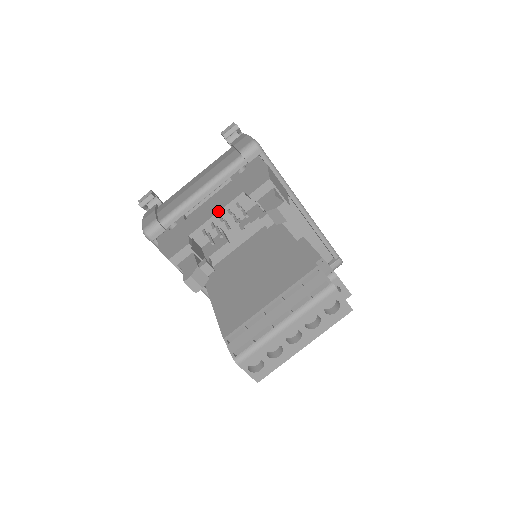
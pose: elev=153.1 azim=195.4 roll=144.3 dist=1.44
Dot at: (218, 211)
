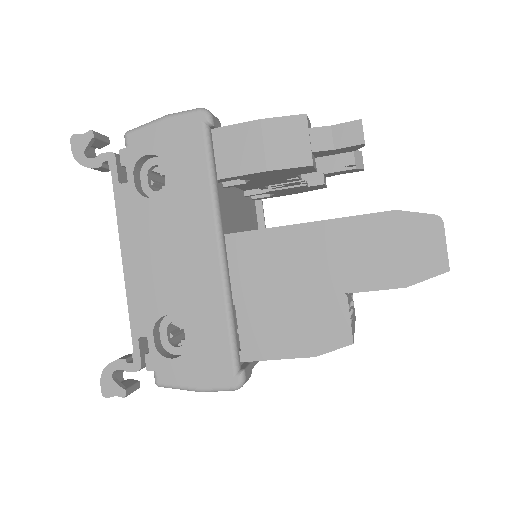
Dot at: occluded
